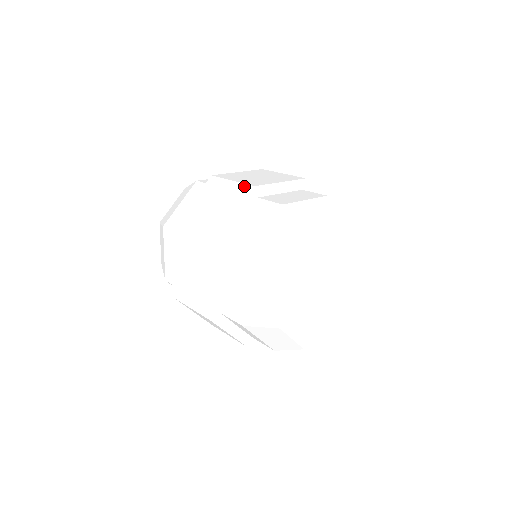
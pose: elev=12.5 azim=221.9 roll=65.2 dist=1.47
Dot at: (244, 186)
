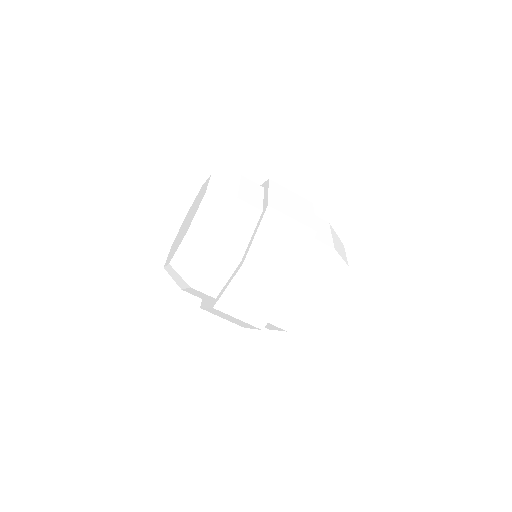
Dot at: (308, 229)
